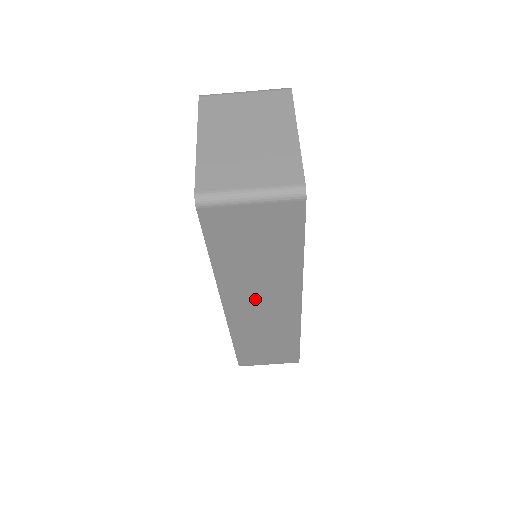
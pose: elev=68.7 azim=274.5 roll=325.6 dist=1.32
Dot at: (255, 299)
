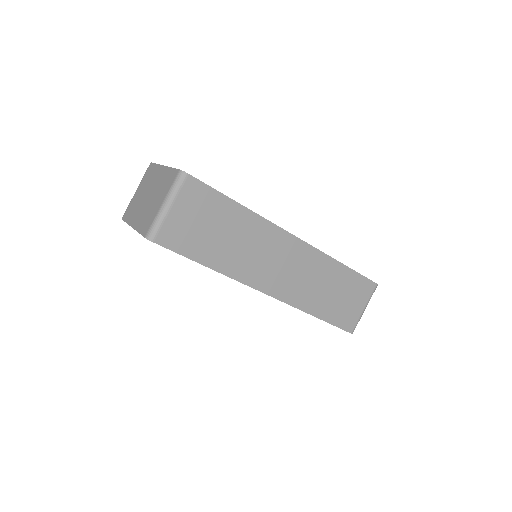
Dot at: (269, 265)
